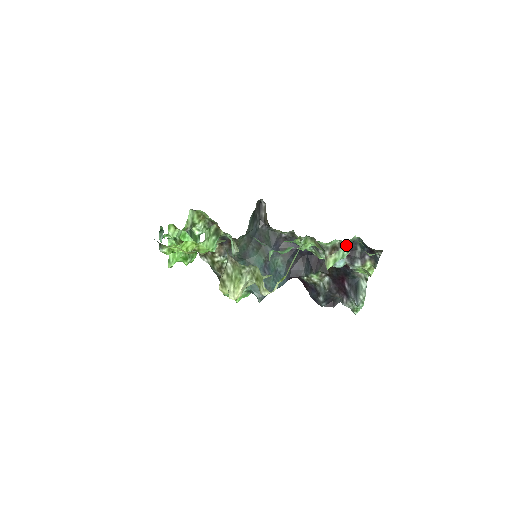
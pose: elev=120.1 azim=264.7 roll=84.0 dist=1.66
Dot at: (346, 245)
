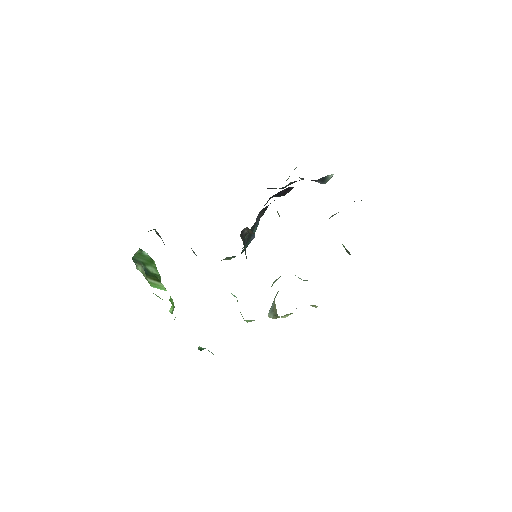
Dot at: occluded
